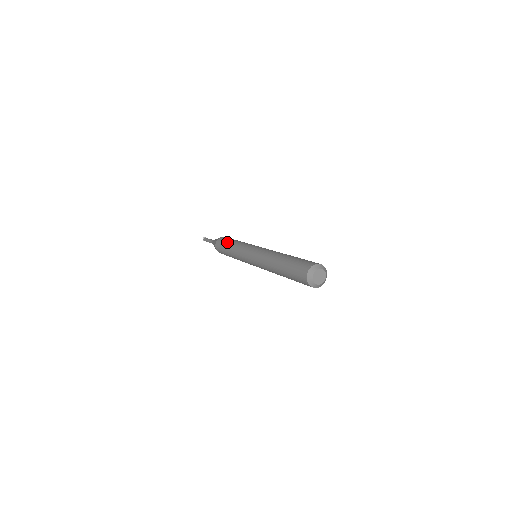
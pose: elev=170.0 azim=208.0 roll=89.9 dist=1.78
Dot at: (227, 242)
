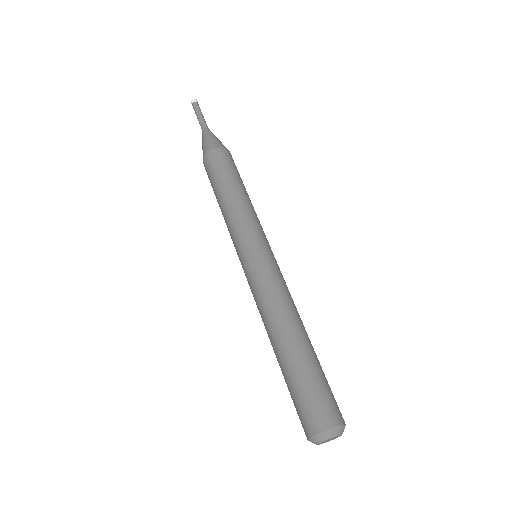
Dot at: (215, 186)
